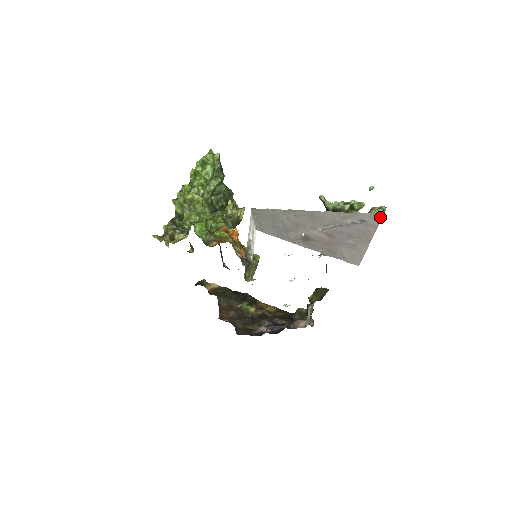
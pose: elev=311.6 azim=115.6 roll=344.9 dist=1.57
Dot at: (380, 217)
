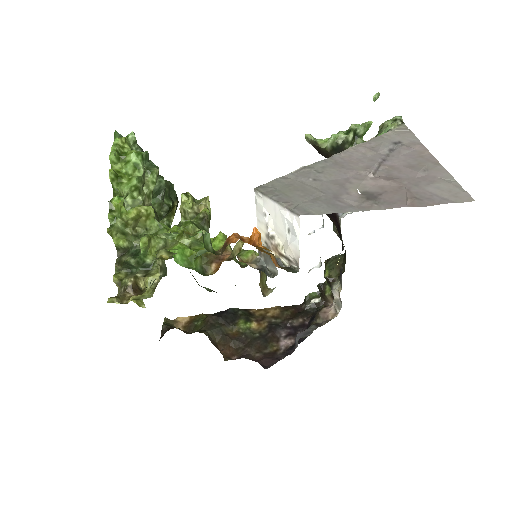
Dot at: (408, 130)
